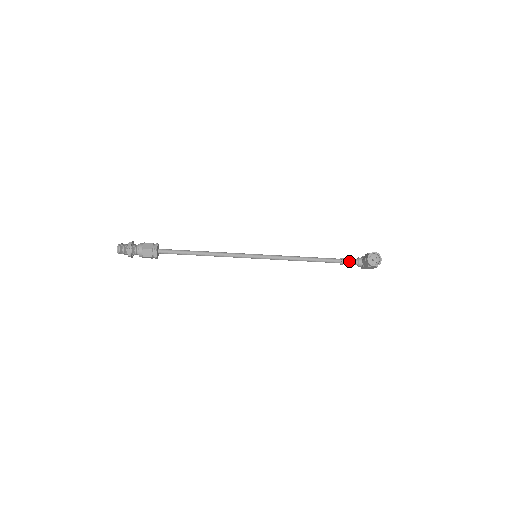
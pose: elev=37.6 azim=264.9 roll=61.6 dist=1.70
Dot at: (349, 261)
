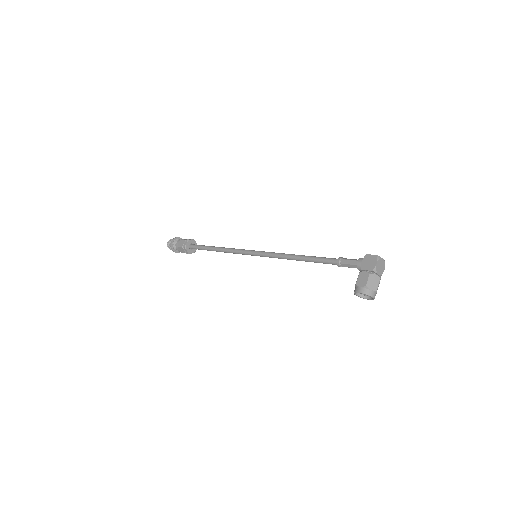
Dot at: occluded
